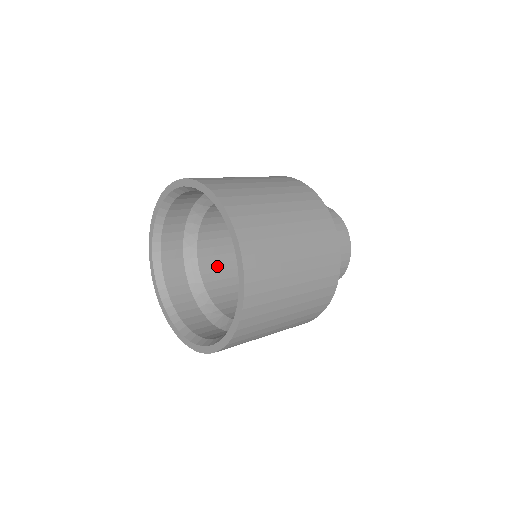
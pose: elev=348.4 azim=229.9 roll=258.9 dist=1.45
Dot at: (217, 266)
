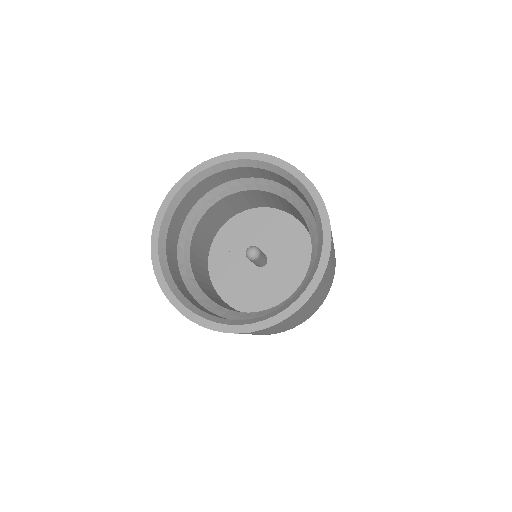
Dot at: (203, 233)
